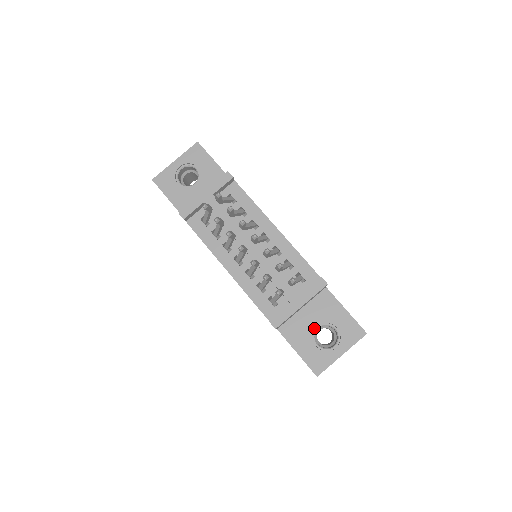
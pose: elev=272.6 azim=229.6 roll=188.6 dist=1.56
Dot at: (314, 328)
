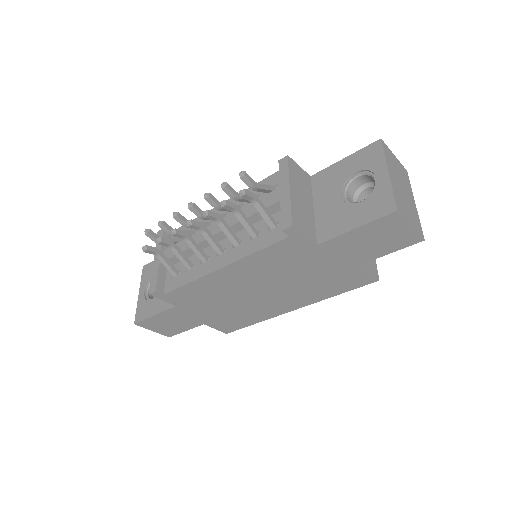
Dot at: (341, 200)
